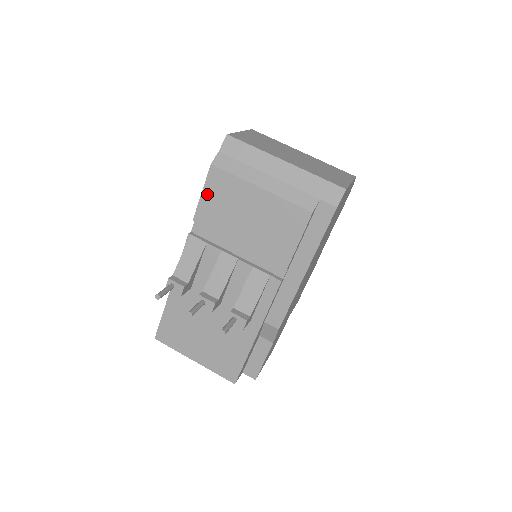
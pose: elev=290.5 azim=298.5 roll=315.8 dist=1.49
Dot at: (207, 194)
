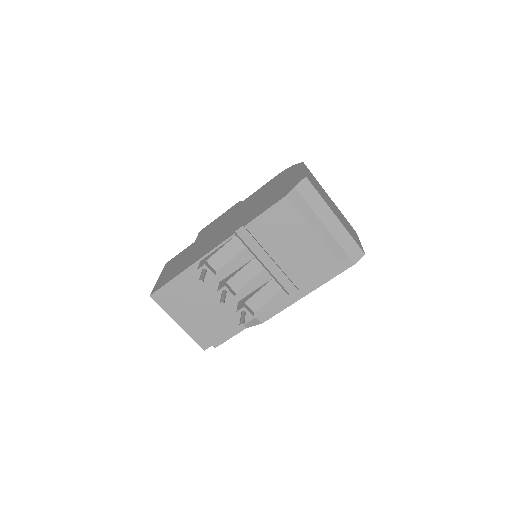
Dot at: (269, 214)
